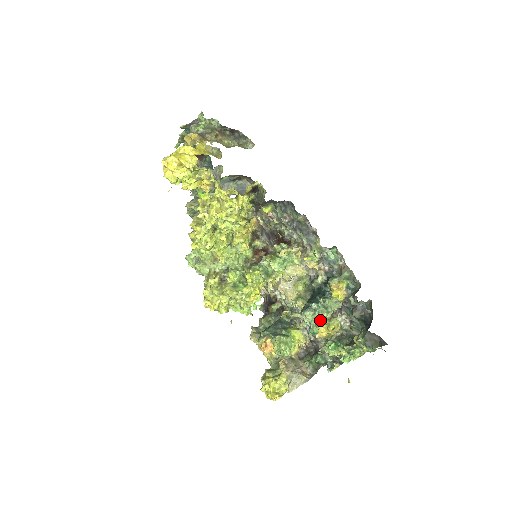
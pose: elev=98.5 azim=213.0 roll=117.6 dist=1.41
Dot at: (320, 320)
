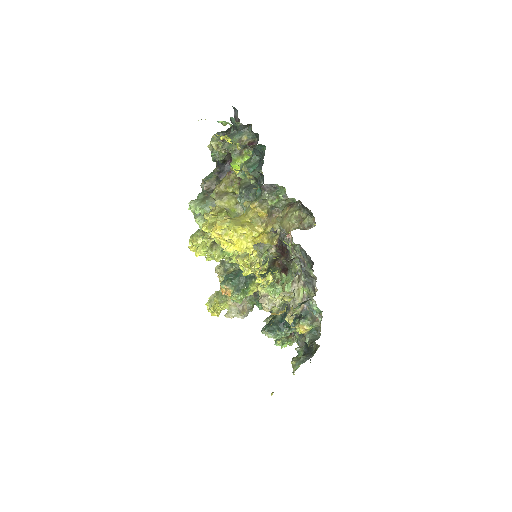
Dot at: occluded
